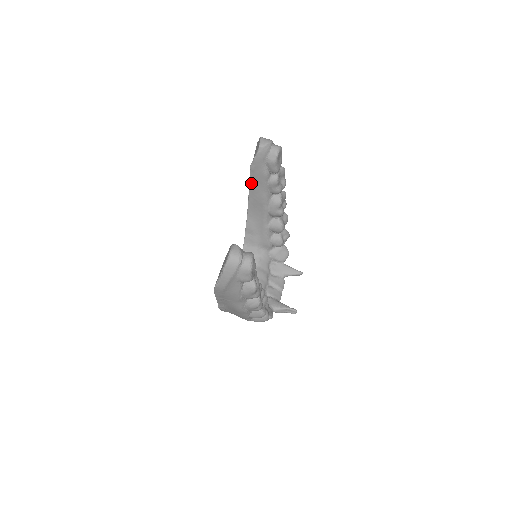
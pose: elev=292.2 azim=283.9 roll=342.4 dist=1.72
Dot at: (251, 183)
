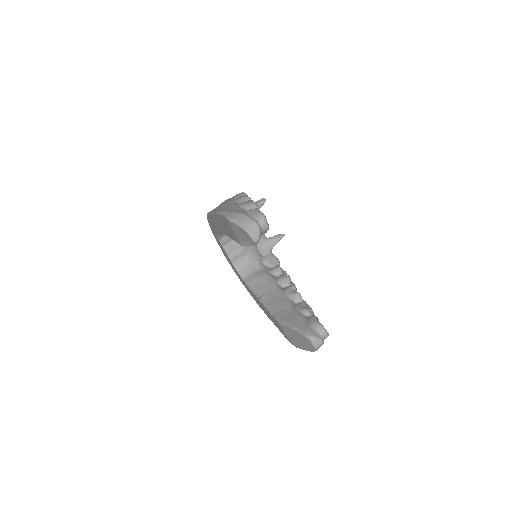
Dot at: occluded
